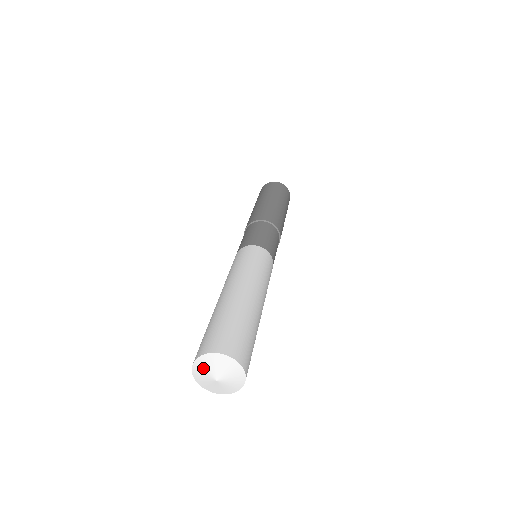
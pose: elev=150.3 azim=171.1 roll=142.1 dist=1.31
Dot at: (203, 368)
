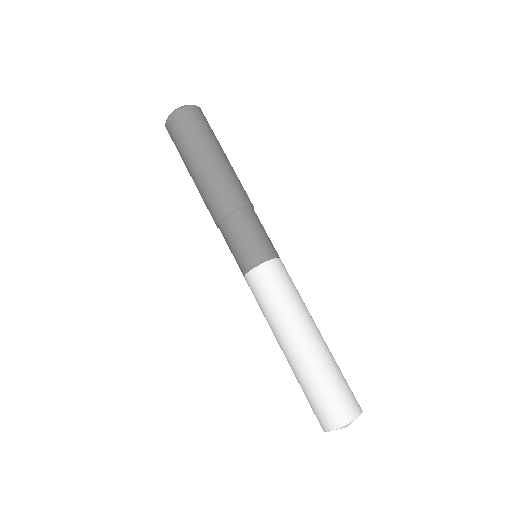
Dot at: (347, 425)
